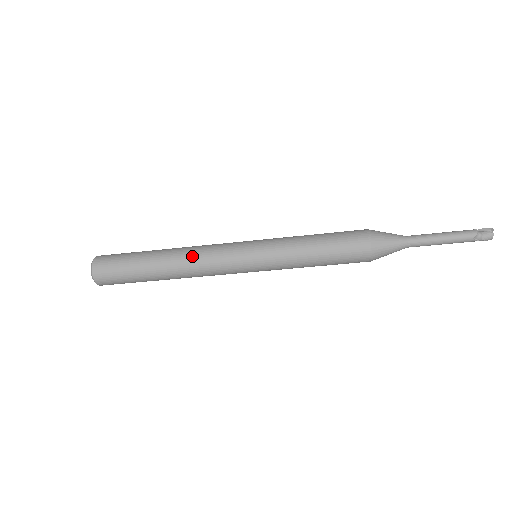
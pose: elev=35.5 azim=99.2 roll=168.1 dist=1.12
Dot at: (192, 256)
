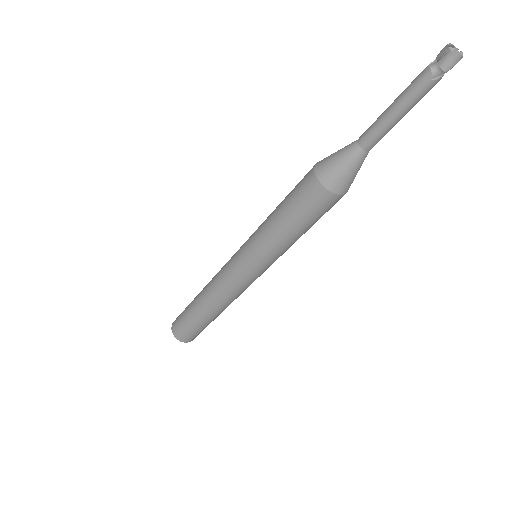
Dot at: (212, 290)
